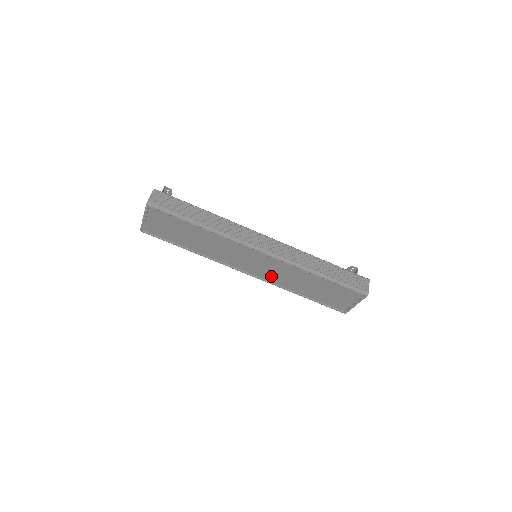
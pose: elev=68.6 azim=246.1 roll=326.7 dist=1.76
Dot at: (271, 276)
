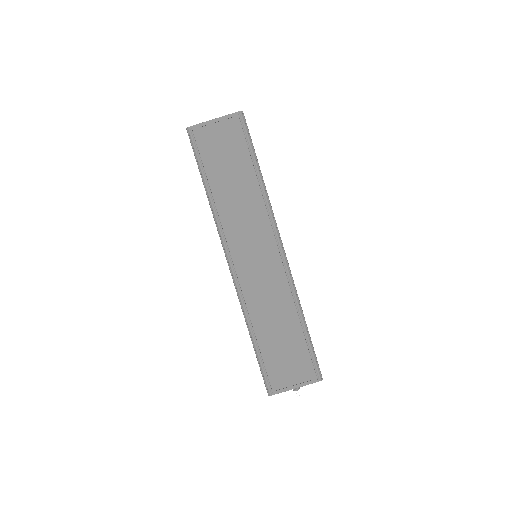
Dot at: (252, 286)
